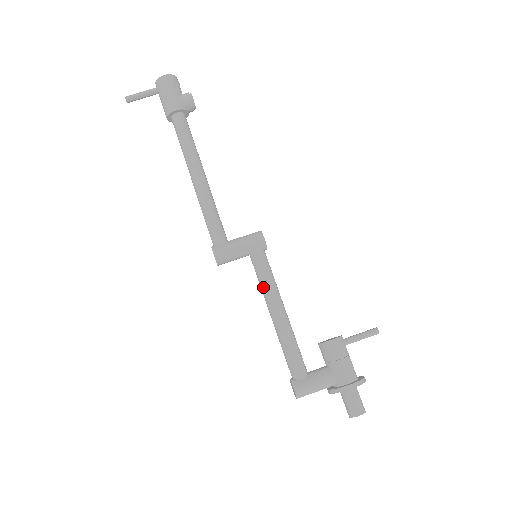
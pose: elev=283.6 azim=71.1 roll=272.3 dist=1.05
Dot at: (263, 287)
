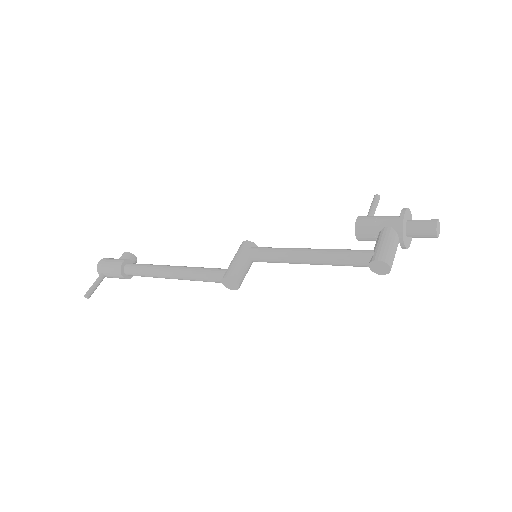
Dot at: (280, 256)
